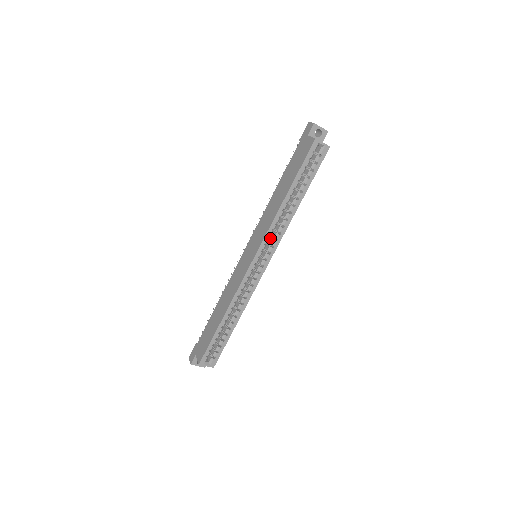
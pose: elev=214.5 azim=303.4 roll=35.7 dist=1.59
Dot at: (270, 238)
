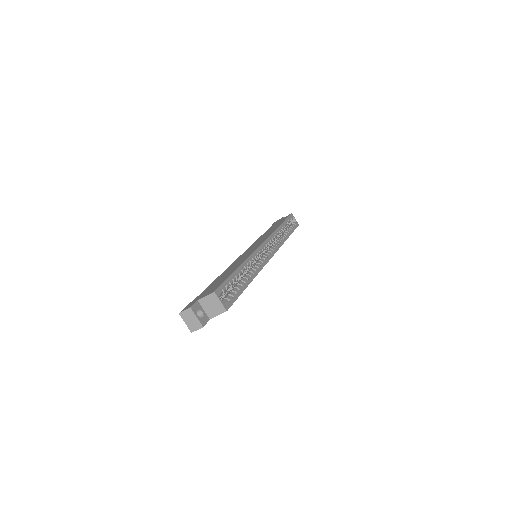
Dot at: (268, 247)
